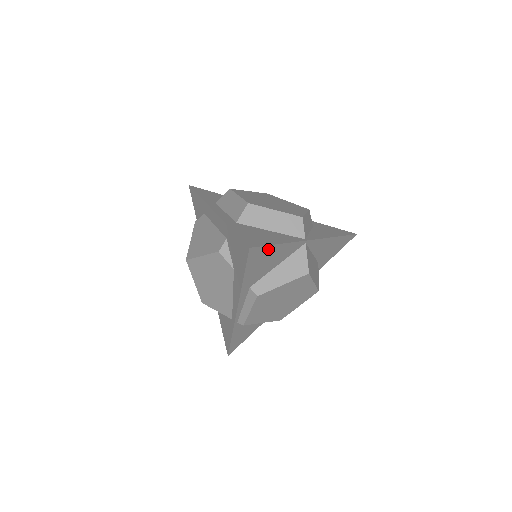
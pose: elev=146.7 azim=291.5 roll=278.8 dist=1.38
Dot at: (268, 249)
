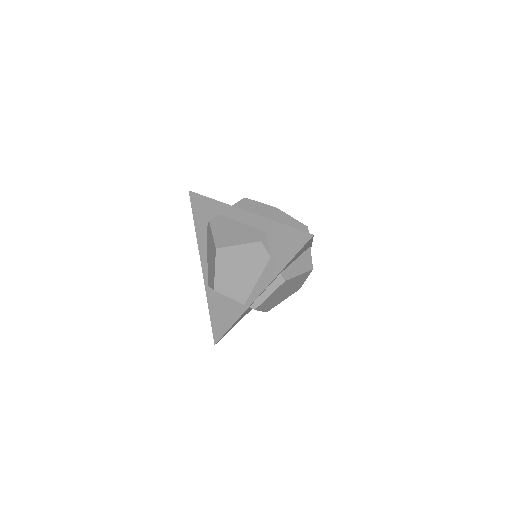
Dot at: (310, 241)
